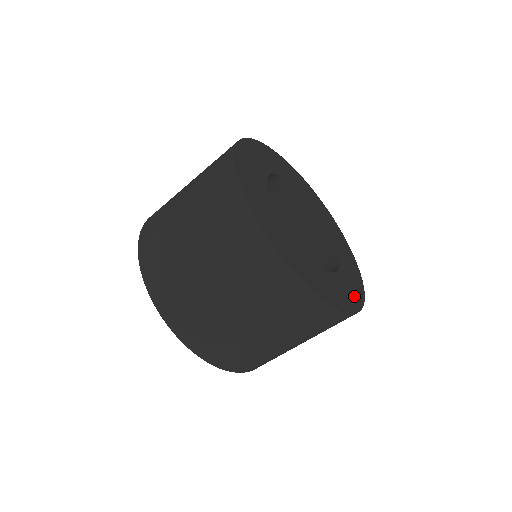
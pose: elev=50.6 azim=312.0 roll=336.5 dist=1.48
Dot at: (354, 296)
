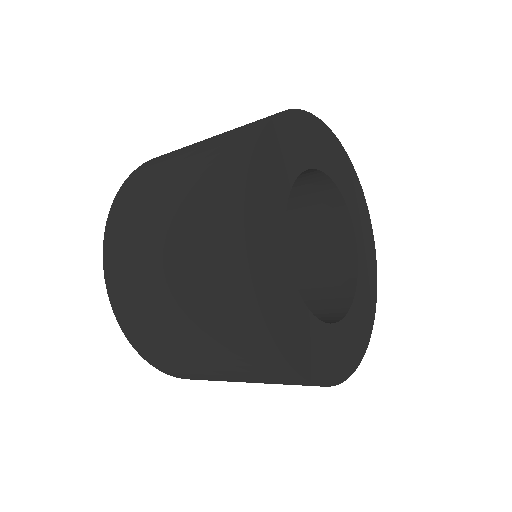
Dot at: (364, 330)
